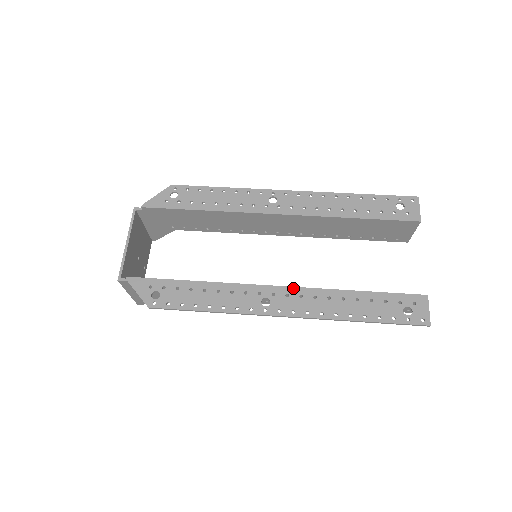
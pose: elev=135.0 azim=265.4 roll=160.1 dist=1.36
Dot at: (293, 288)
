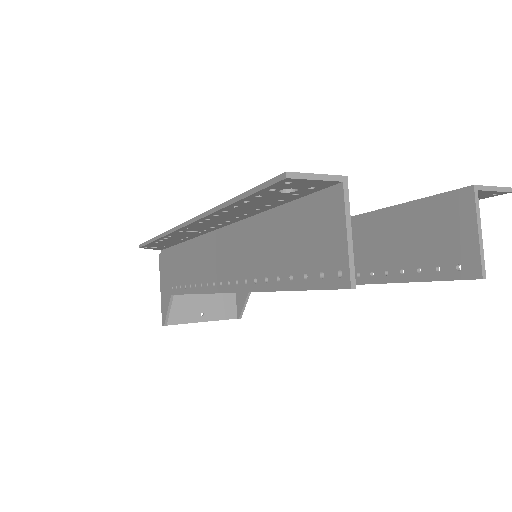
Dot at: occluded
